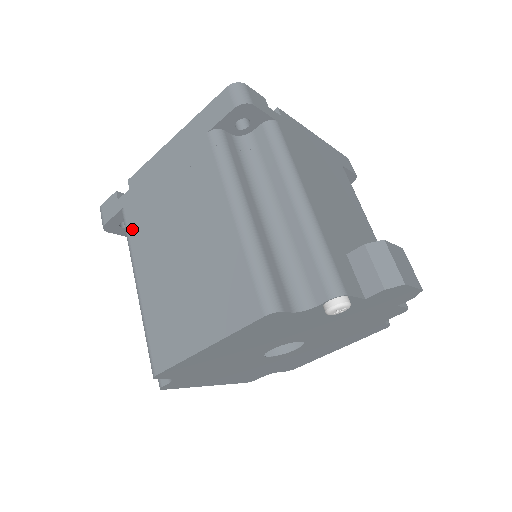
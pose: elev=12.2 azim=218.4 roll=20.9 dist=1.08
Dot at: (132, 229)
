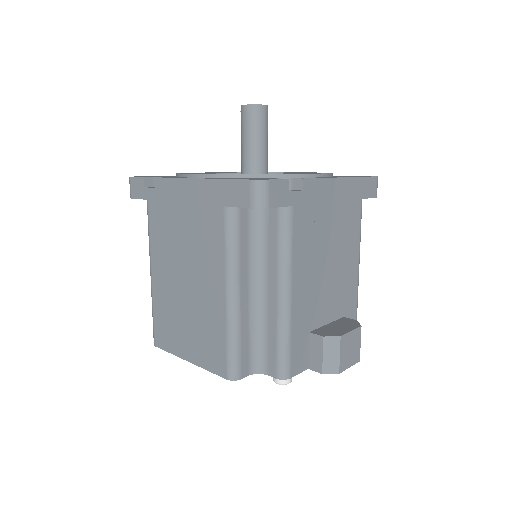
Dot at: (152, 227)
